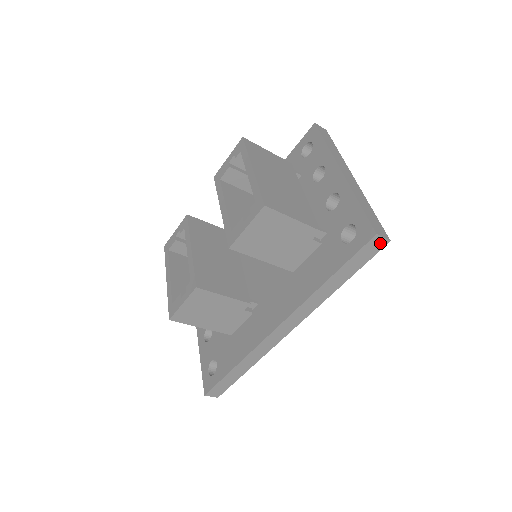
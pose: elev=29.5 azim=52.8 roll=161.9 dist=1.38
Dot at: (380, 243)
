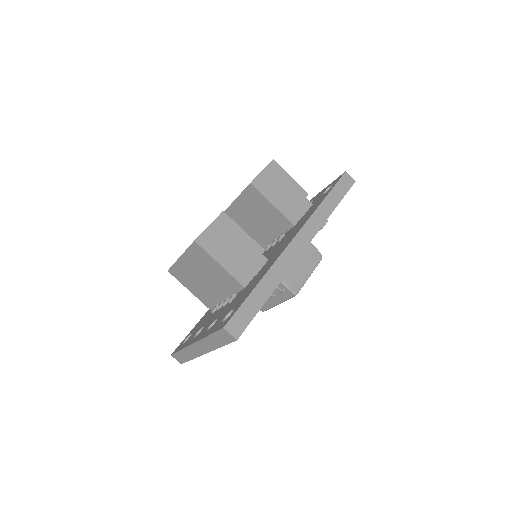
Dot at: (350, 180)
